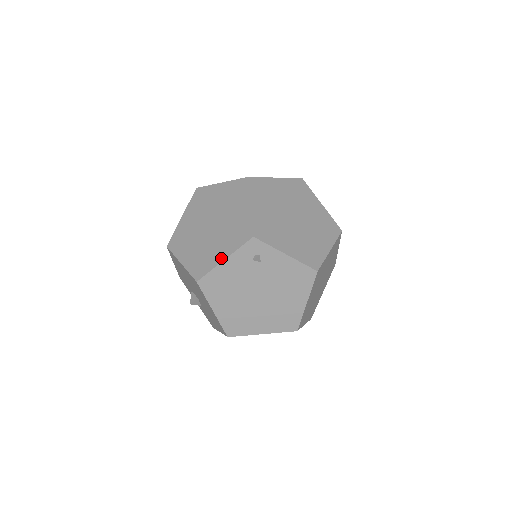
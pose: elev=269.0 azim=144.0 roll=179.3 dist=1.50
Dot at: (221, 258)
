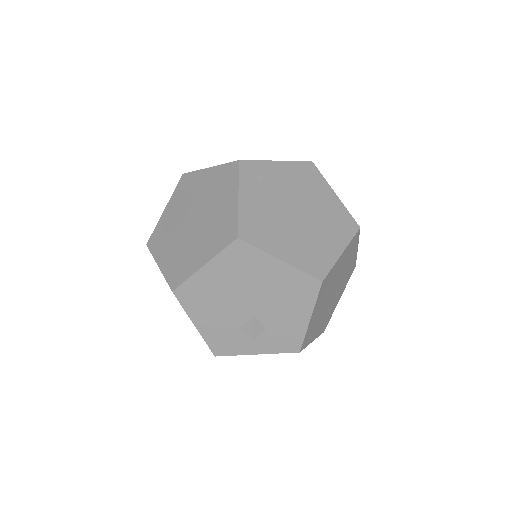
Dot at: (234, 201)
